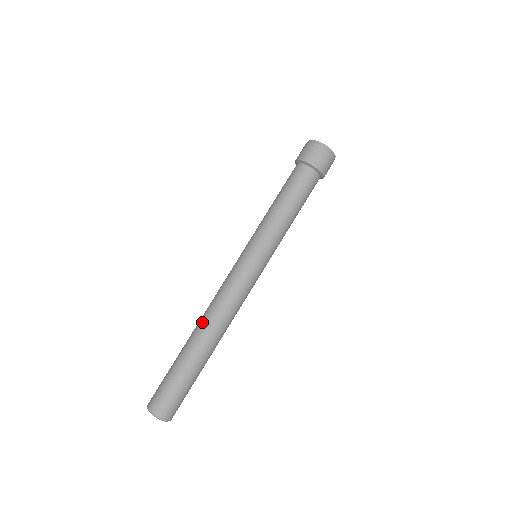
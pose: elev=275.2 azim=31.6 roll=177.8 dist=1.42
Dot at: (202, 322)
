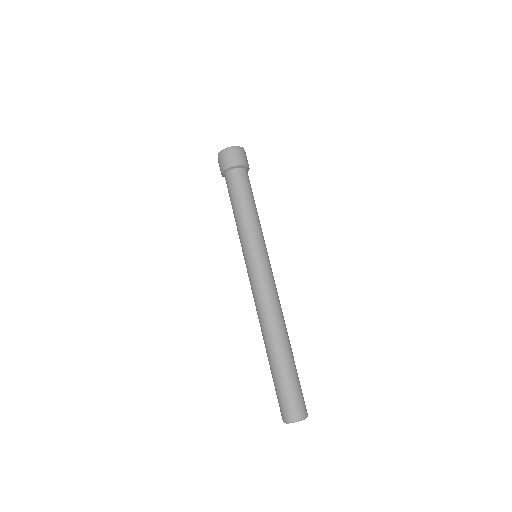
Dot at: (261, 331)
